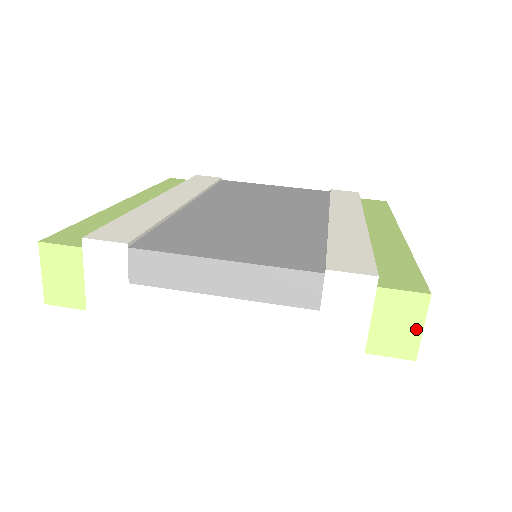
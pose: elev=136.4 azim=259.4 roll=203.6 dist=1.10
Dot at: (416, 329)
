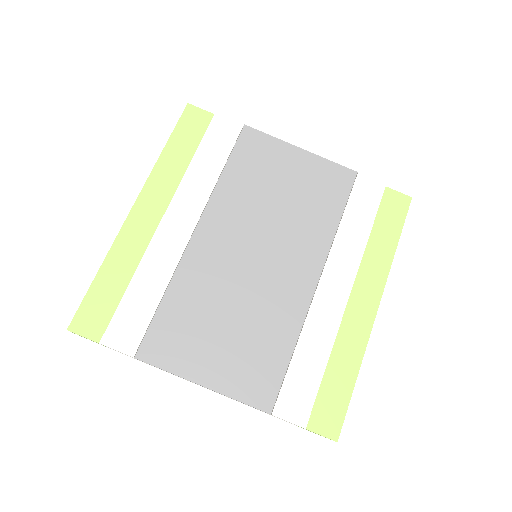
Dot at: occluded
